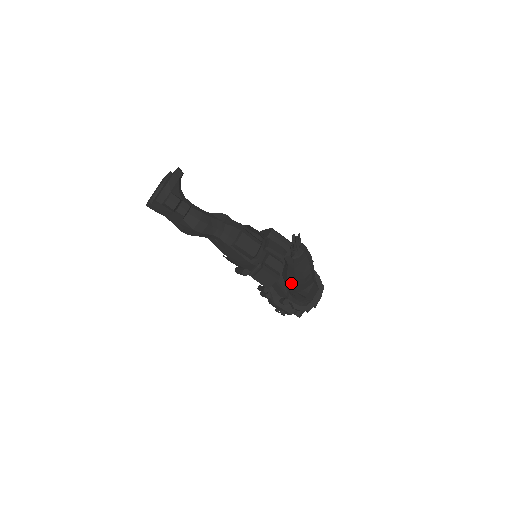
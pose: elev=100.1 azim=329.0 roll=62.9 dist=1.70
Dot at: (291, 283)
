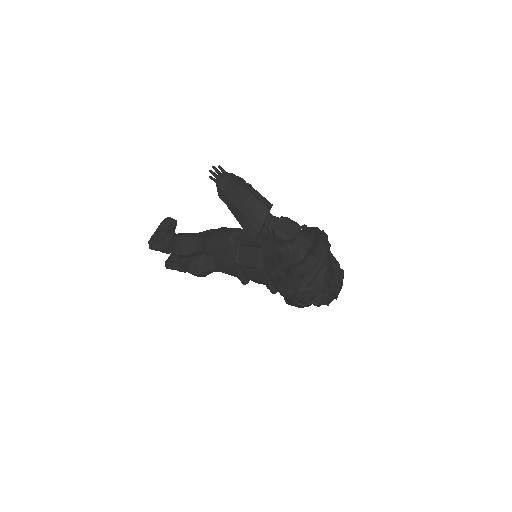
Dot at: (243, 222)
